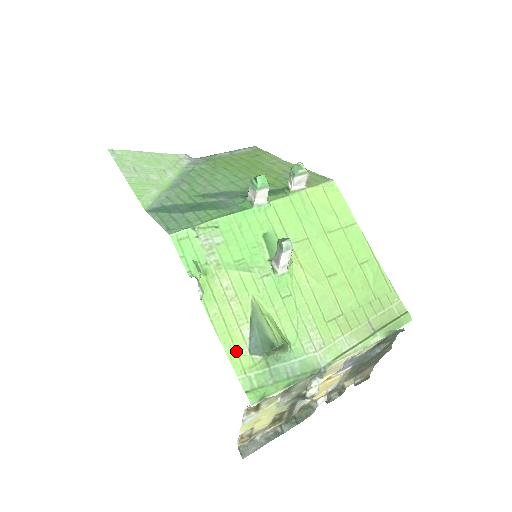
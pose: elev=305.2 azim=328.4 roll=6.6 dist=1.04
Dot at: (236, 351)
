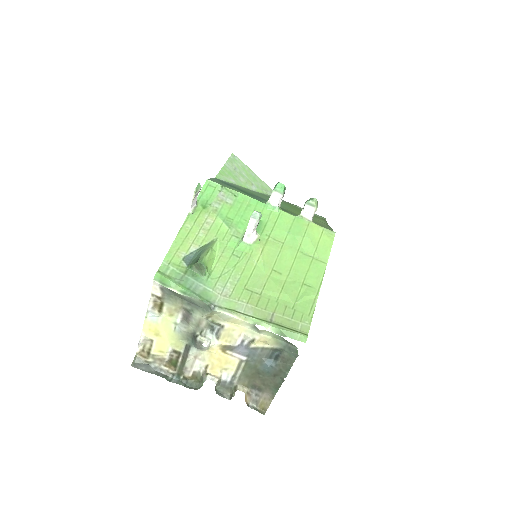
Dot at: (177, 251)
